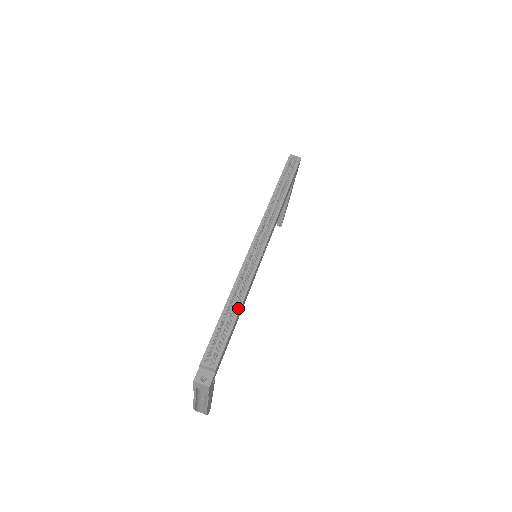
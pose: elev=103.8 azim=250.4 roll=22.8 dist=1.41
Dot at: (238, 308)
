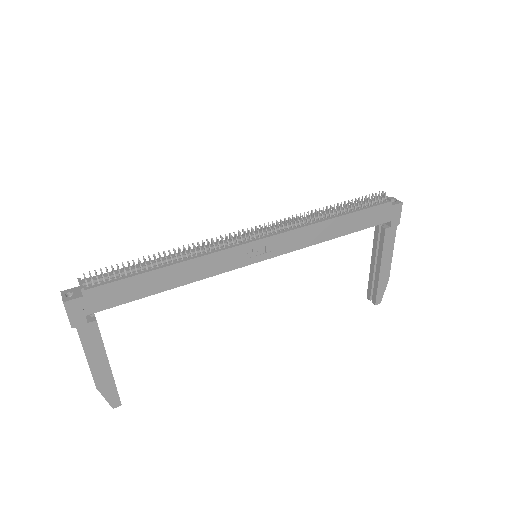
Dot at: (167, 264)
